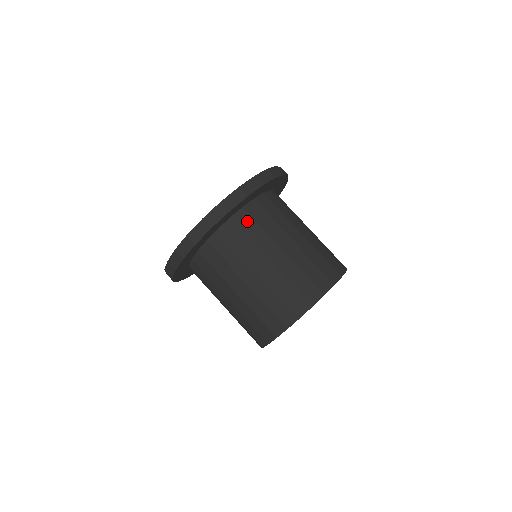
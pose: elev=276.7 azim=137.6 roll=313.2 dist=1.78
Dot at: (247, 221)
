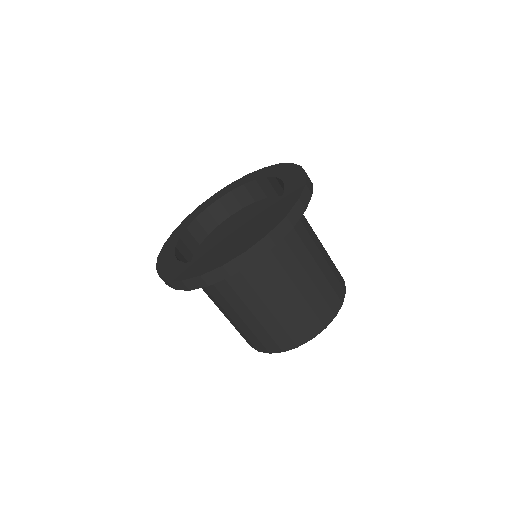
Dot at: (279, 244)
